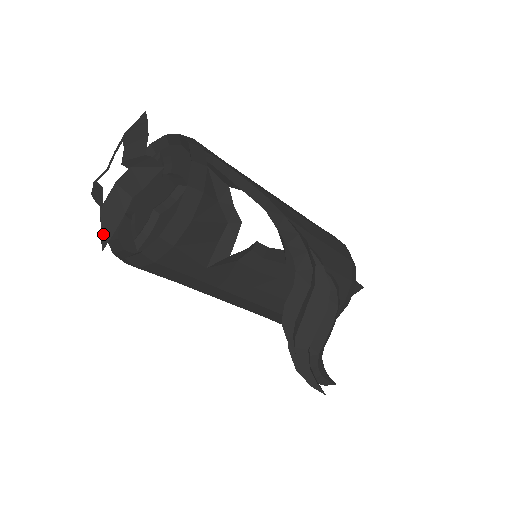
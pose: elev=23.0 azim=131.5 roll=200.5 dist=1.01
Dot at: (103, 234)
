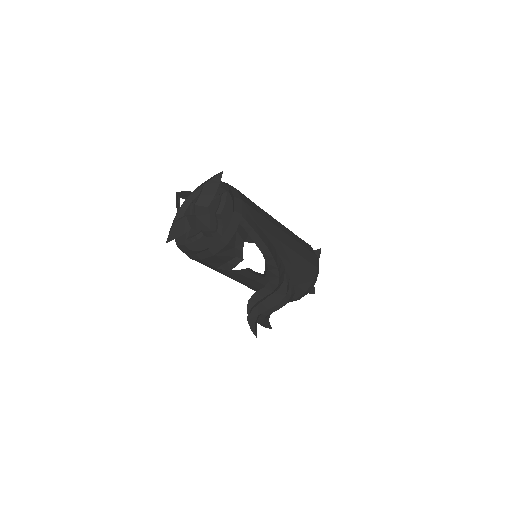
Dot at: (170, 236)
